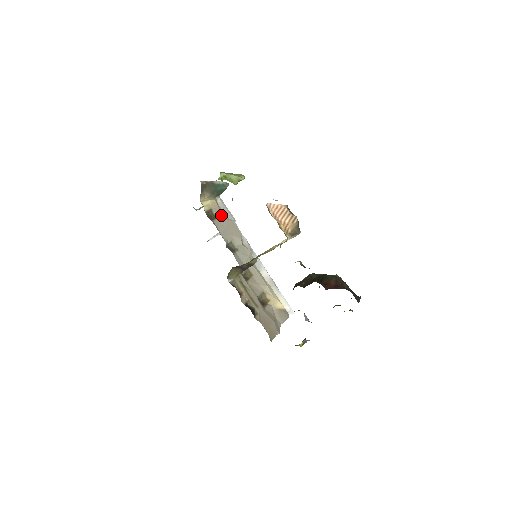
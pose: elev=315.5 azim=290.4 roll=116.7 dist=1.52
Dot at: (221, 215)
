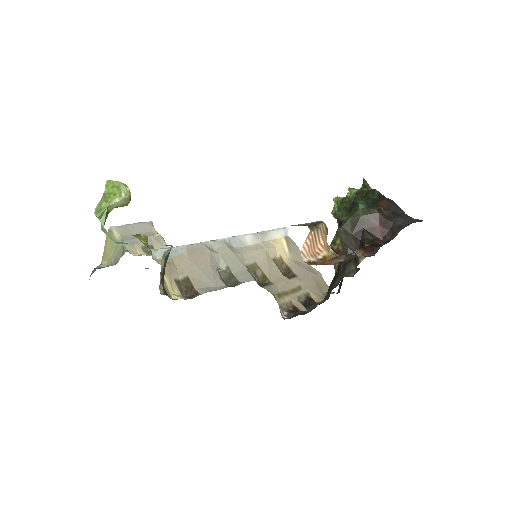
Dot at: (180, 266)
